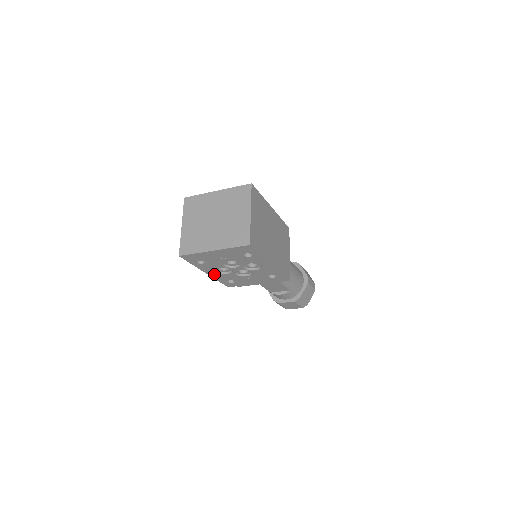
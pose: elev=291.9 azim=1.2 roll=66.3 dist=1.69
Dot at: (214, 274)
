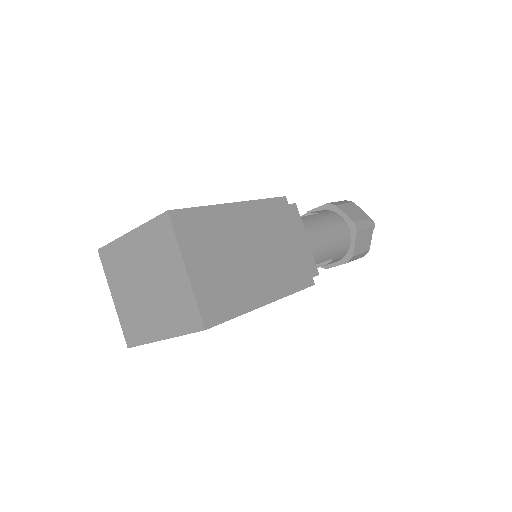
Dot at: occluded
